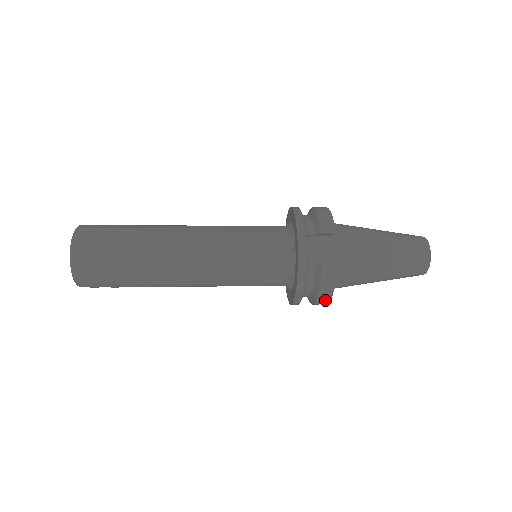
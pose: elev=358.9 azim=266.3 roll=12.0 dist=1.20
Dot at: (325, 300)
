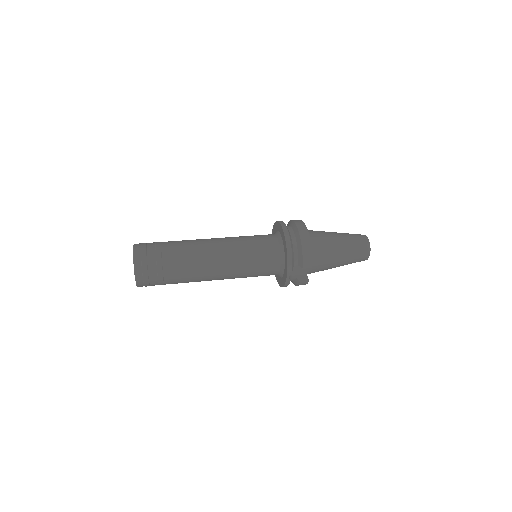
Dot at: occluded
